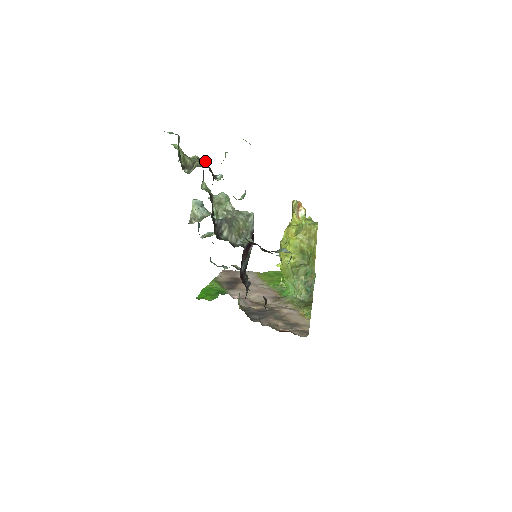
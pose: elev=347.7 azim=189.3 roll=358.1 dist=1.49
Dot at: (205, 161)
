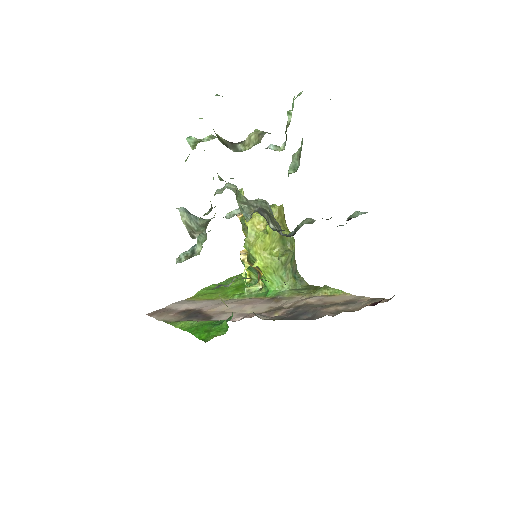
Dot at: (259, 130)
